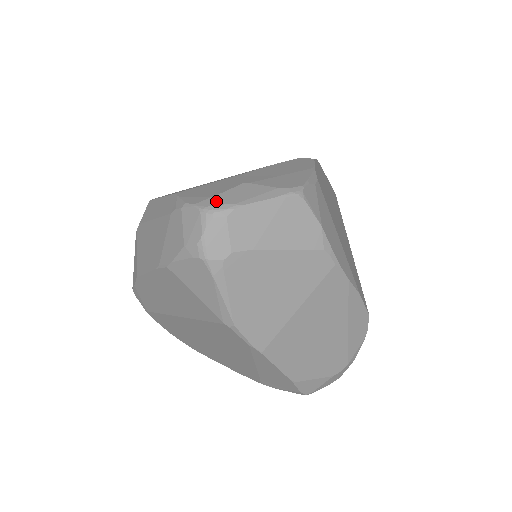
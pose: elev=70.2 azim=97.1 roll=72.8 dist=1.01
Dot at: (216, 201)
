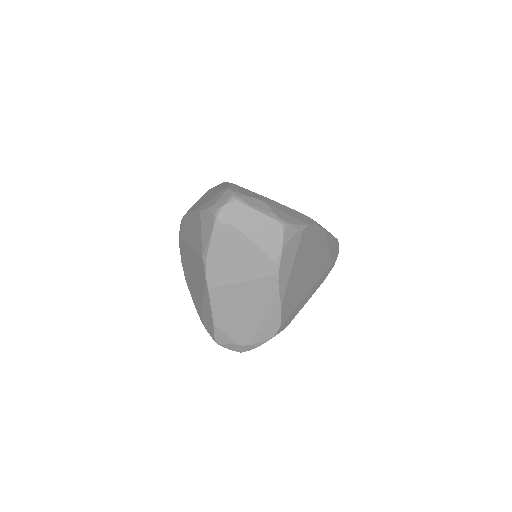
Dot at: (242, 197)
